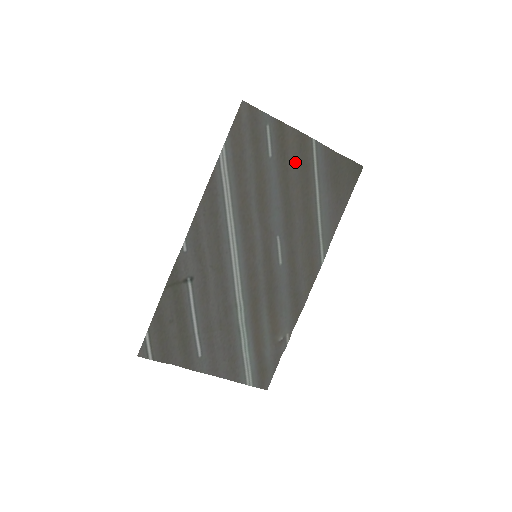
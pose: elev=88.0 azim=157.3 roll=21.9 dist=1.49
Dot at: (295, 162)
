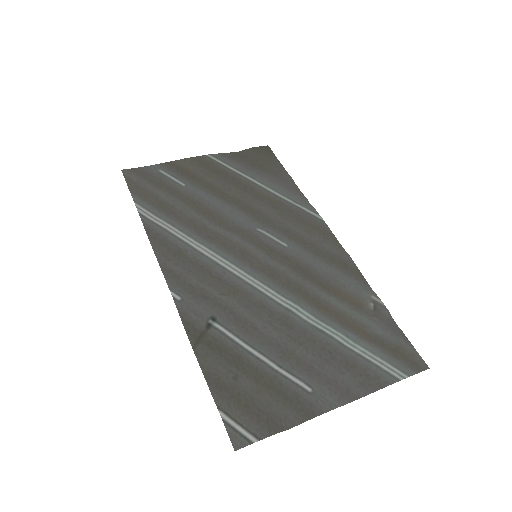
Dot at: (210, 176)
